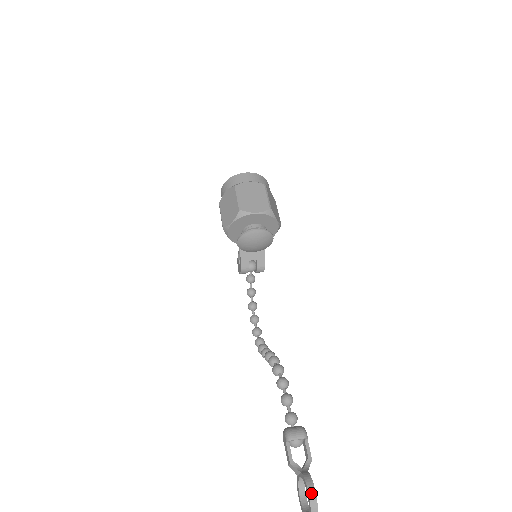
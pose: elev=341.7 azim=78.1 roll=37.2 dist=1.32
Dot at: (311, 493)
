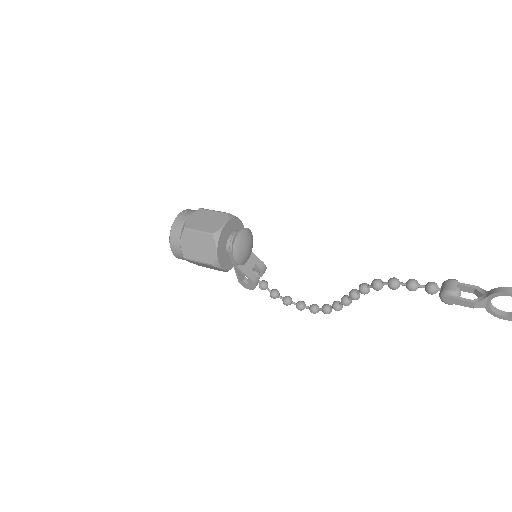
Dot at: out of frame
